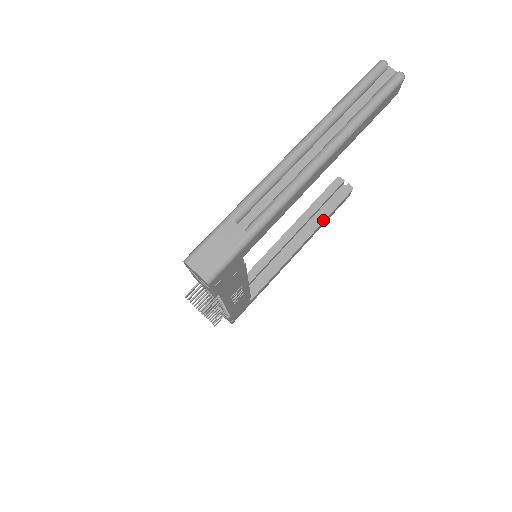
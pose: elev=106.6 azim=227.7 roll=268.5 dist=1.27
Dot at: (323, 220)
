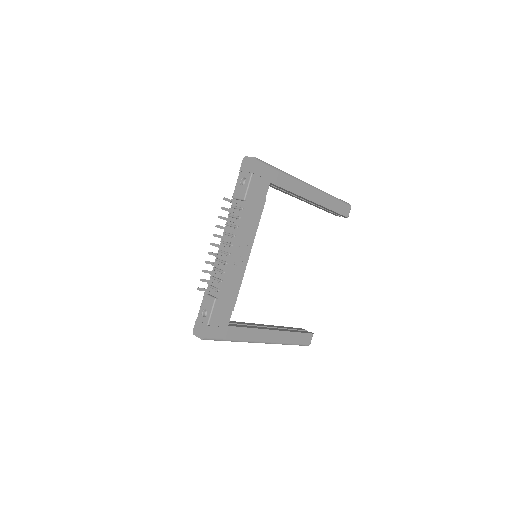
Dot at: (291, 331)
